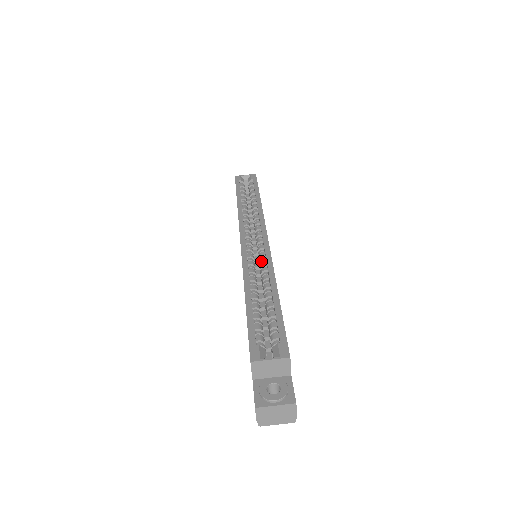
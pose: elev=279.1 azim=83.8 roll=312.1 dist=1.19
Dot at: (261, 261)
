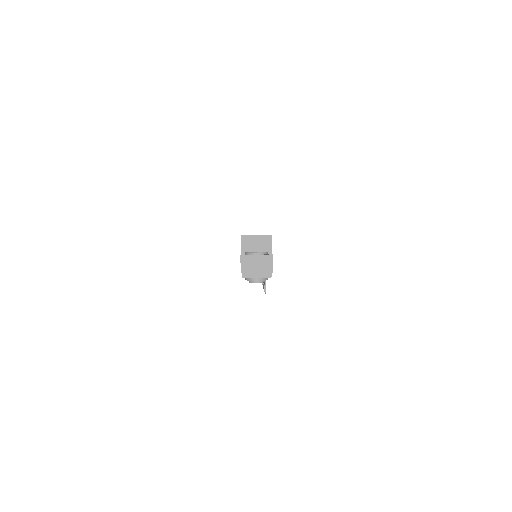
Dot at: occluded
